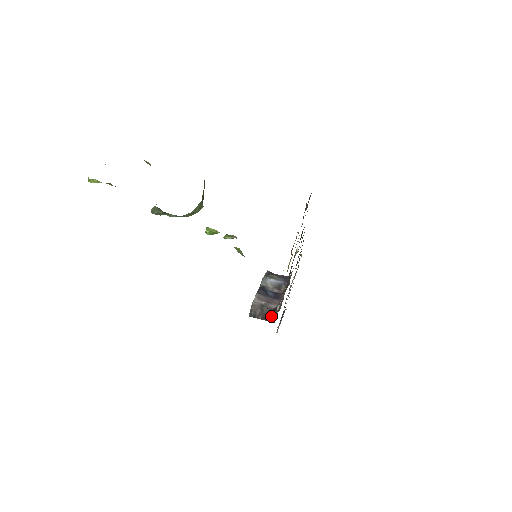
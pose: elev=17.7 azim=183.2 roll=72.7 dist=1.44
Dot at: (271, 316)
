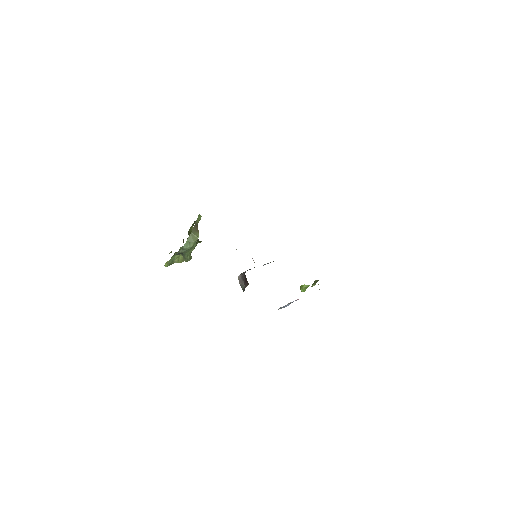
Dot at: (246, 279)
